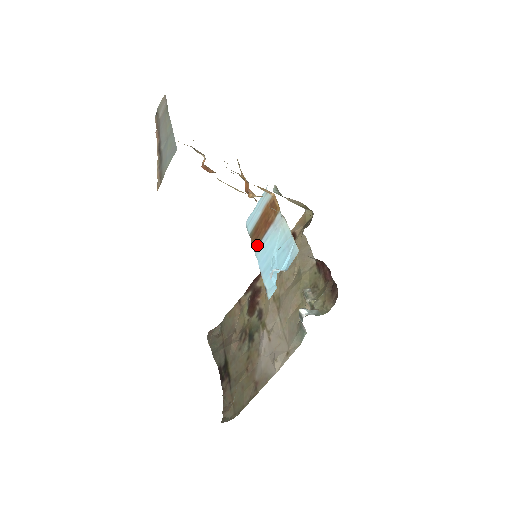
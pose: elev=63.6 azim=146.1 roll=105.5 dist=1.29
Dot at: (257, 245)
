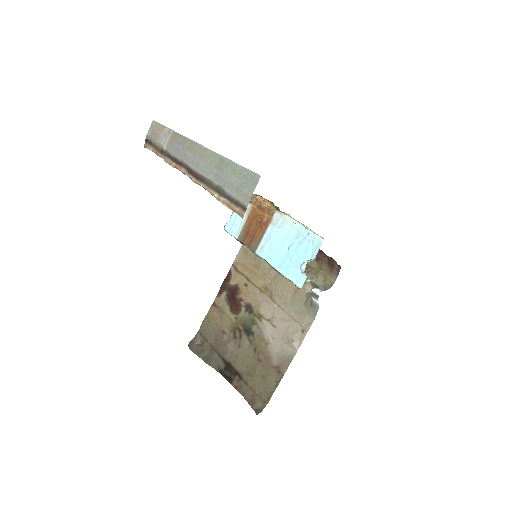
Dot at: (256, 246)
